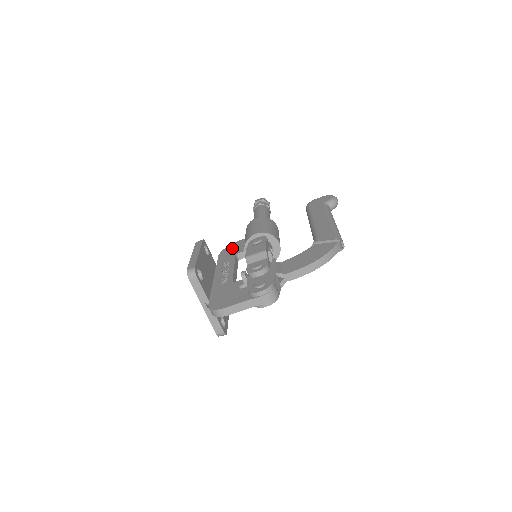
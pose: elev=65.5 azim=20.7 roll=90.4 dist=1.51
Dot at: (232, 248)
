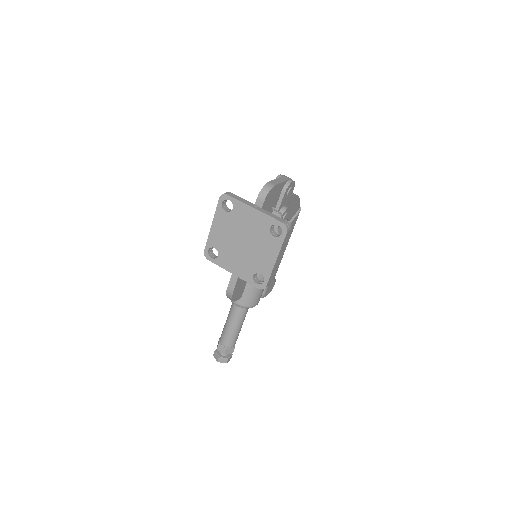
Dot at: occluded
